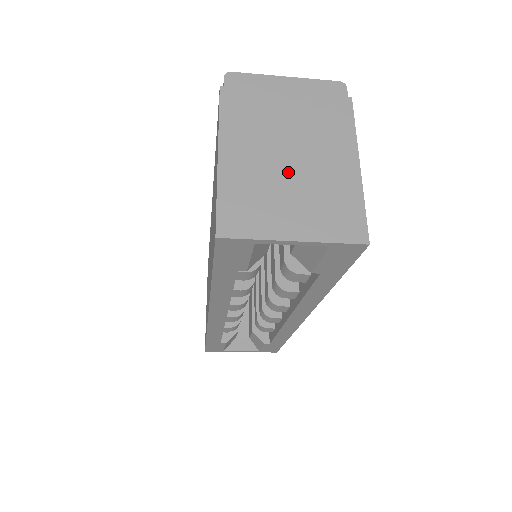
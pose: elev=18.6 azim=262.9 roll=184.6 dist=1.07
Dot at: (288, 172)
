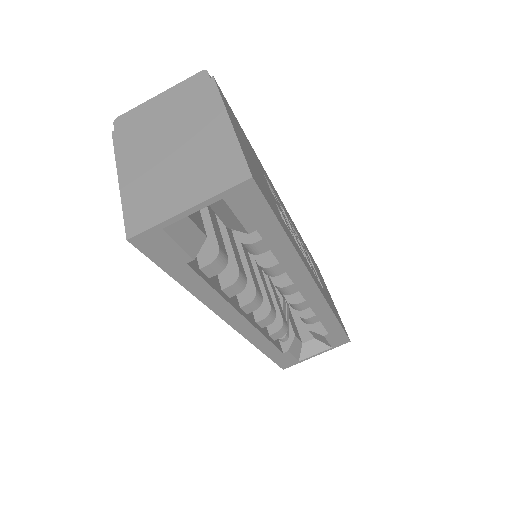
Dot at: (173, 161)
